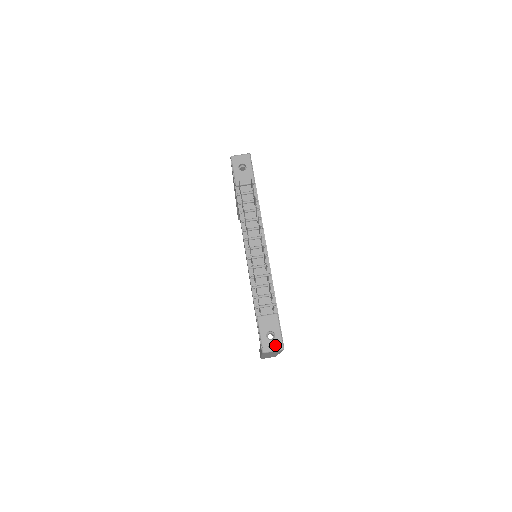
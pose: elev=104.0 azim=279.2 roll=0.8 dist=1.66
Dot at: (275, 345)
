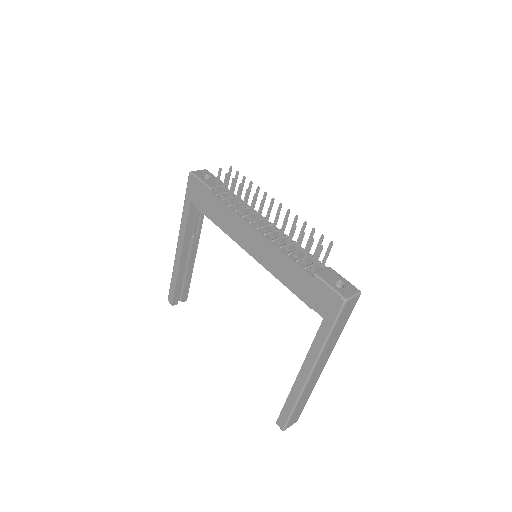
Dot at: (351, 291)
